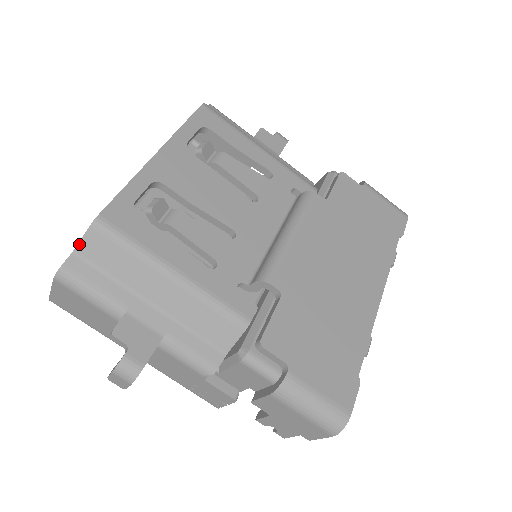
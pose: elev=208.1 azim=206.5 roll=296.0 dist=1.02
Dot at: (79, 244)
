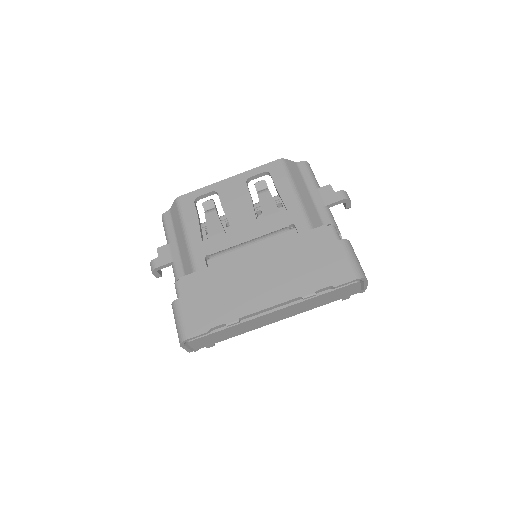
Dot at: (171, 207)
